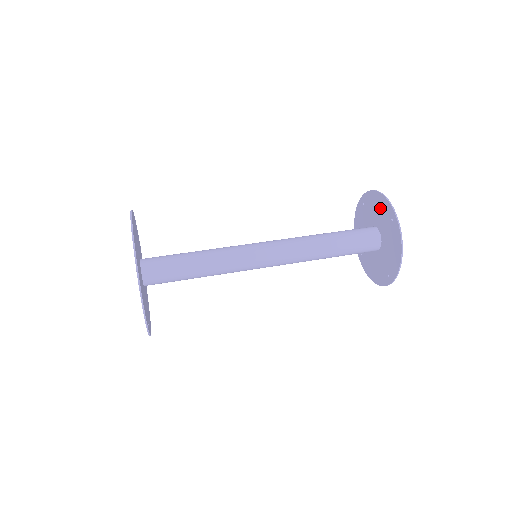
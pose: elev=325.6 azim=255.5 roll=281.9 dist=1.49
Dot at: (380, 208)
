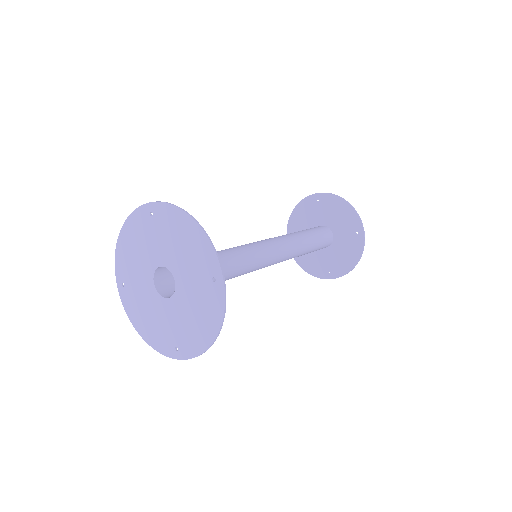
Dot at: (344, 216)
